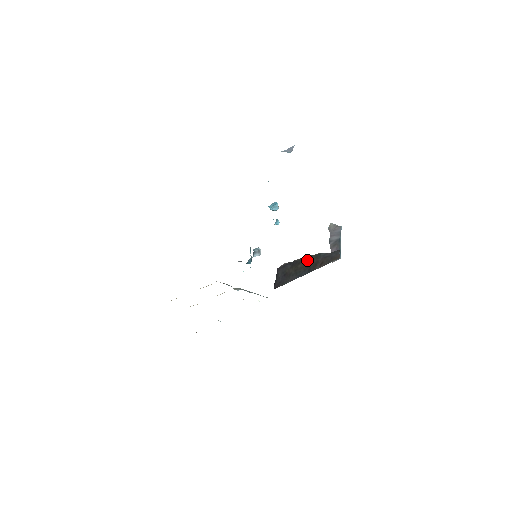
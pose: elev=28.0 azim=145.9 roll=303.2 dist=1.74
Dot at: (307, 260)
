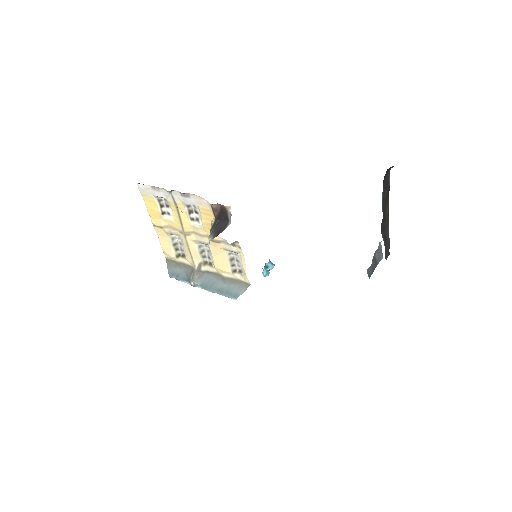
Dot at: (387, 213)
